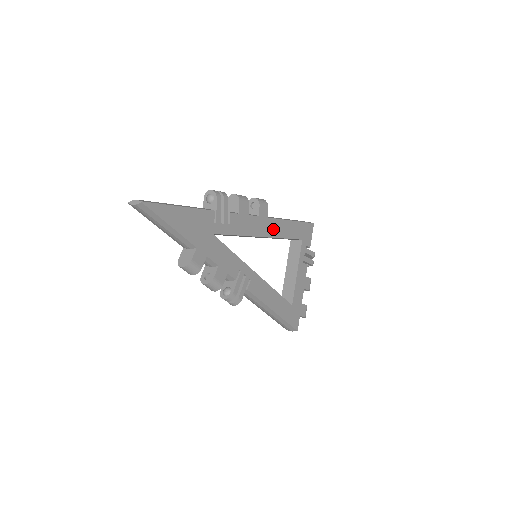
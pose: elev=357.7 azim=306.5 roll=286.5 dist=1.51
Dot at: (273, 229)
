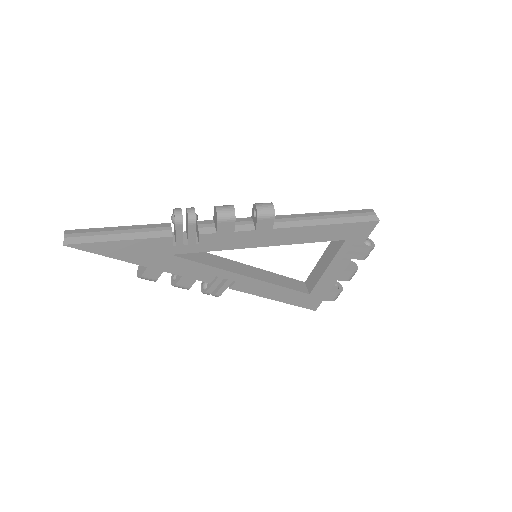
Dot at: (283, 237)
